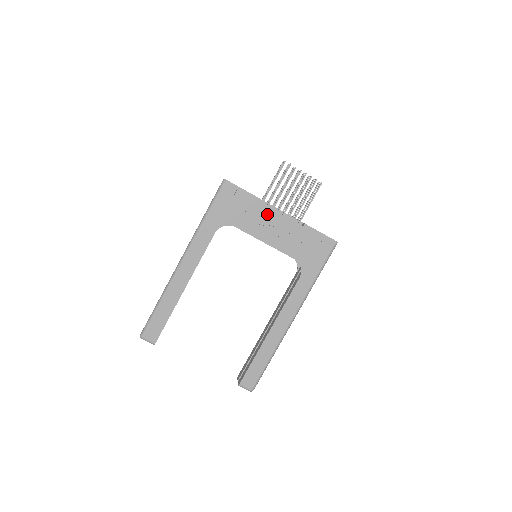
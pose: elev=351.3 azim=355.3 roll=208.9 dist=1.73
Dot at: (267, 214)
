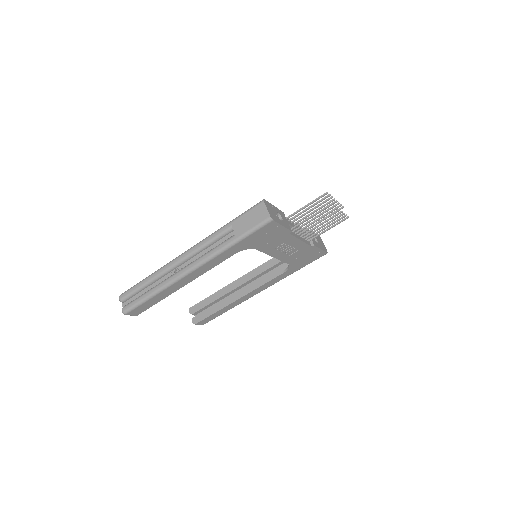
Dot at: (290, 241)
